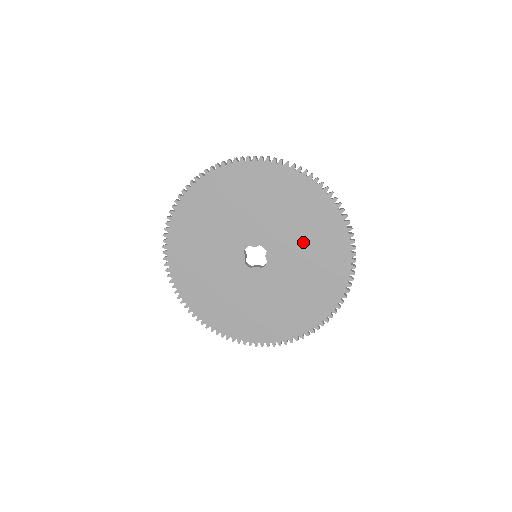
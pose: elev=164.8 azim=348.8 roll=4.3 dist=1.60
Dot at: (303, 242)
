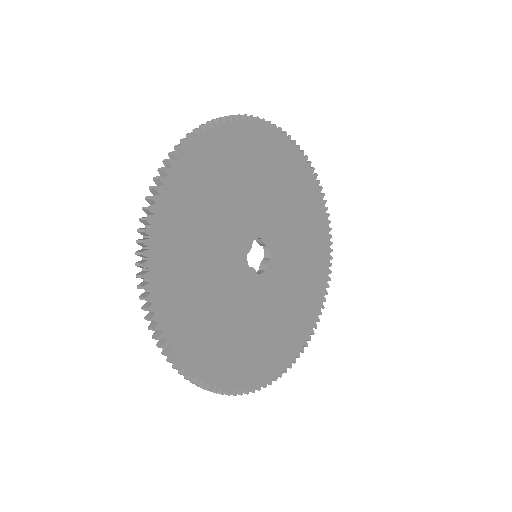
Dot at: (299, 272)
